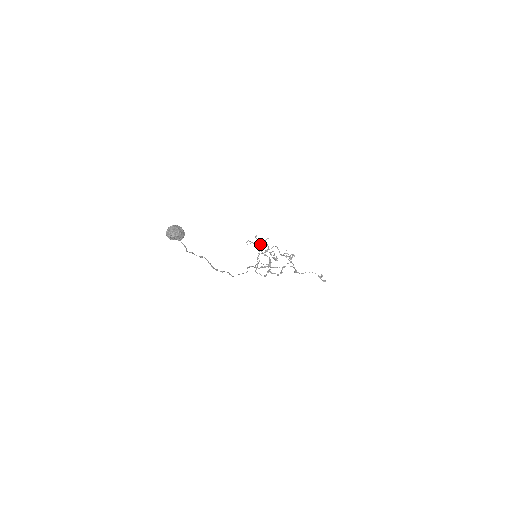
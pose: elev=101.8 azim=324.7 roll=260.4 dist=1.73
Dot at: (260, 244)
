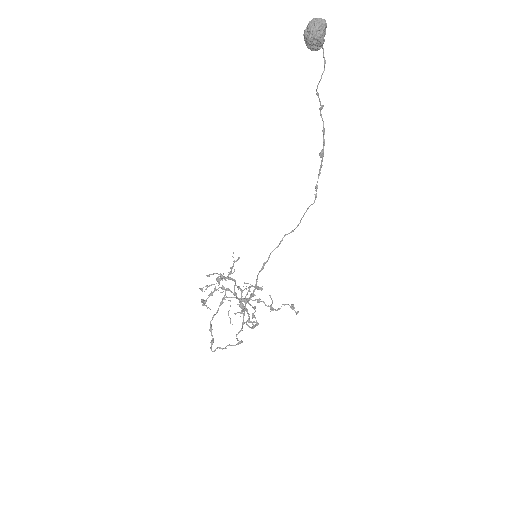
Dot at: (224, 277)
